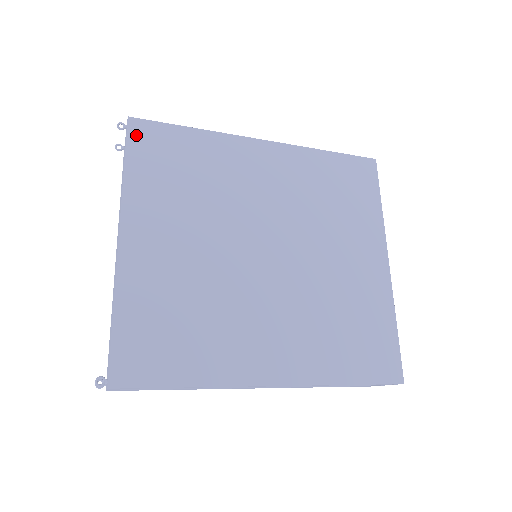
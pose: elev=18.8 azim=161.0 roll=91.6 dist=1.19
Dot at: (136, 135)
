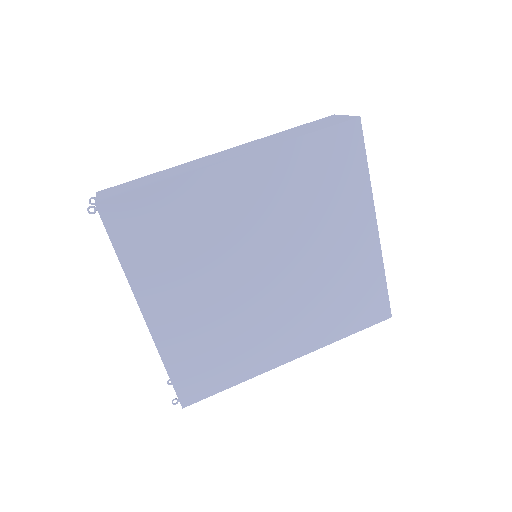
Dot at: (112, 220)
